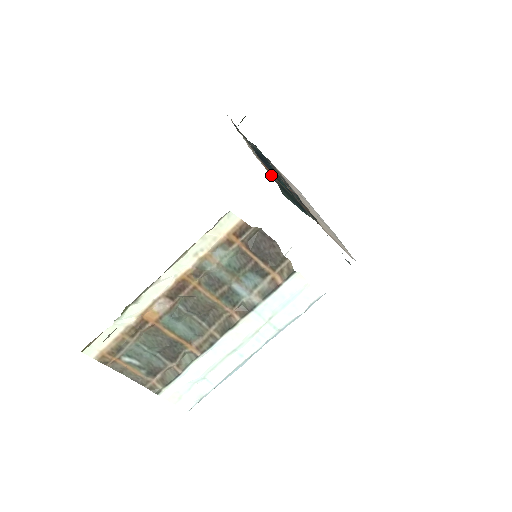
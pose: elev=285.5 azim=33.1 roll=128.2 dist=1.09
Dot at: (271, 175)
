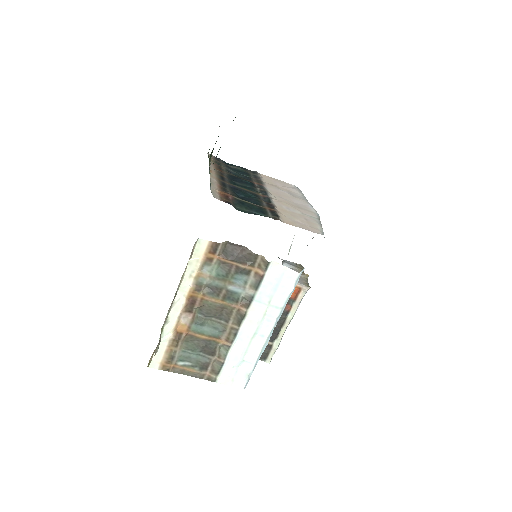
Dot at: (228, 197)
